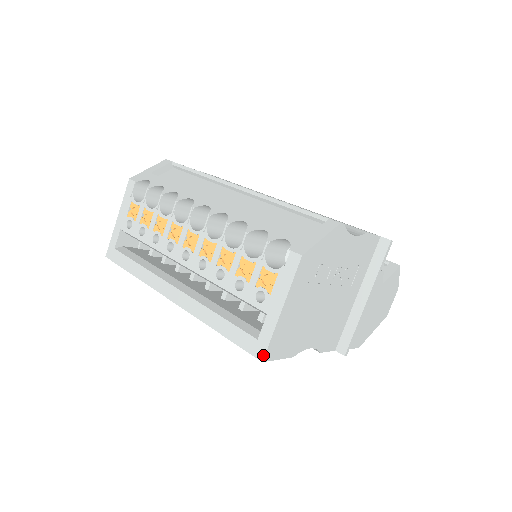
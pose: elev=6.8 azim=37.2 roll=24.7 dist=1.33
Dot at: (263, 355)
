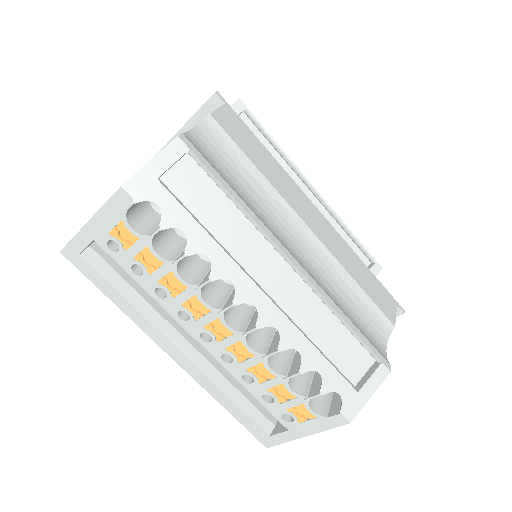
Dot at: (270, 446)
